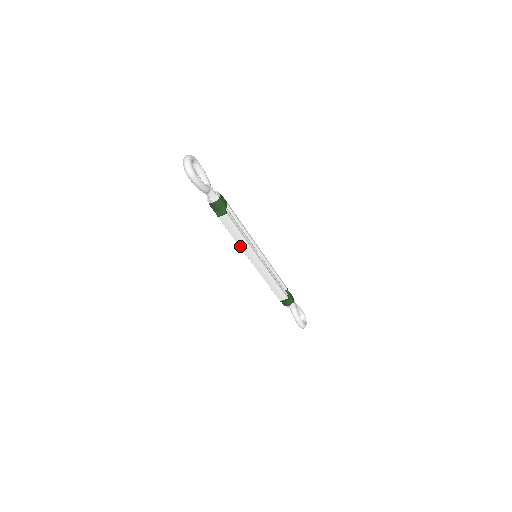
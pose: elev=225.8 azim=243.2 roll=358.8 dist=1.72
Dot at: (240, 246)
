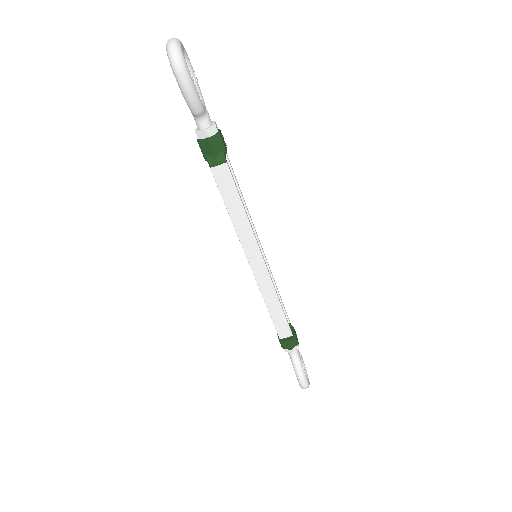
Dot at: (237, 231)
